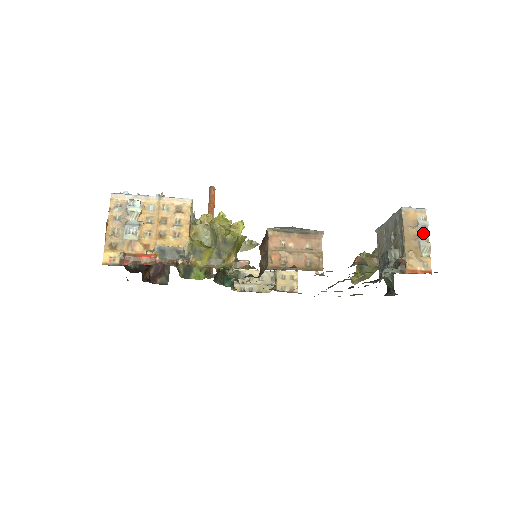
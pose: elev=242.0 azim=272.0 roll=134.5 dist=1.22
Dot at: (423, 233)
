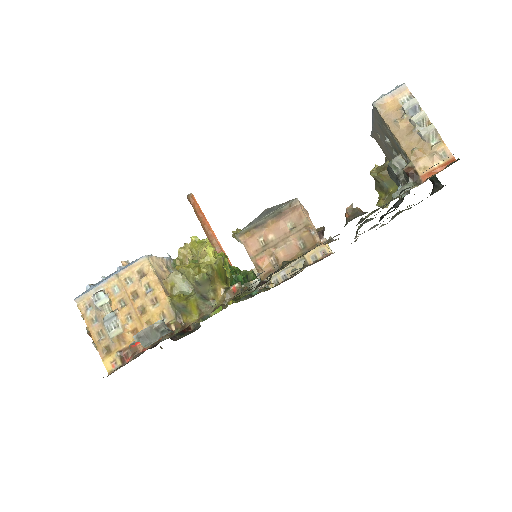
Dot at: (416, 118)
